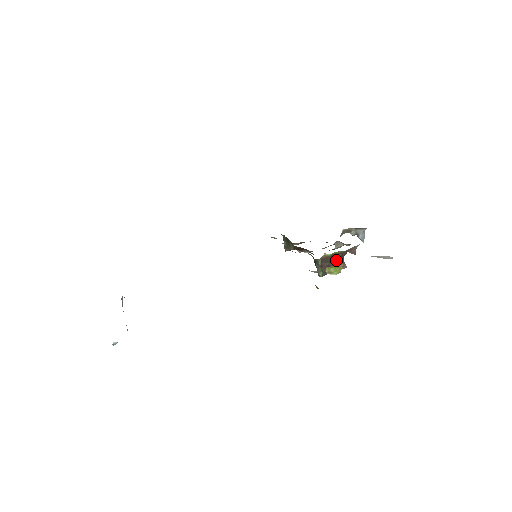
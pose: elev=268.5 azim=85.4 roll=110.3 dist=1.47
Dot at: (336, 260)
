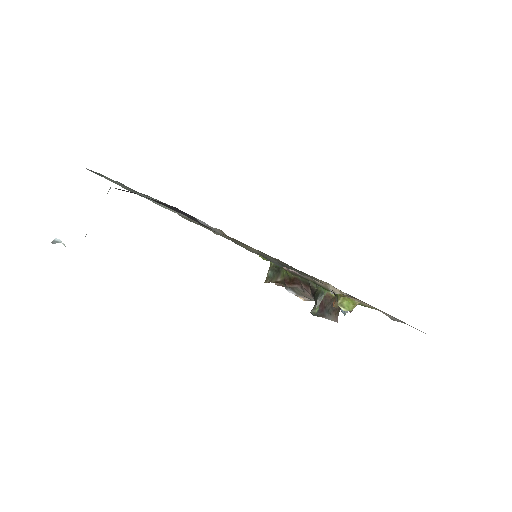
Dot at: occluded
